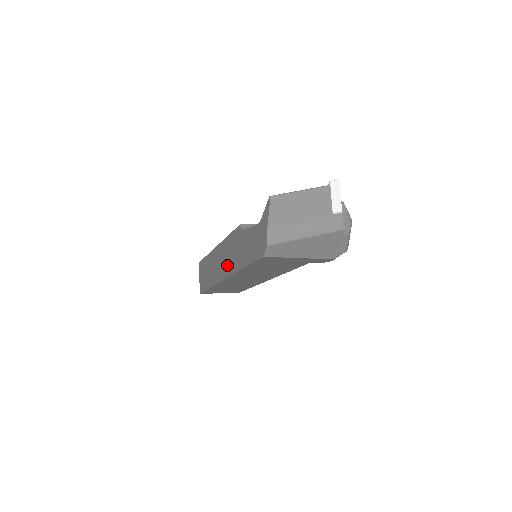
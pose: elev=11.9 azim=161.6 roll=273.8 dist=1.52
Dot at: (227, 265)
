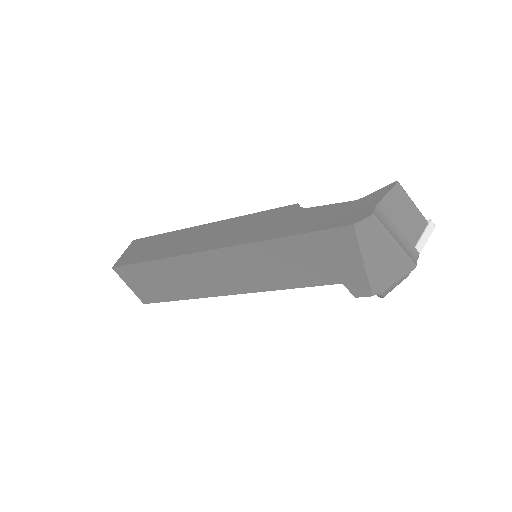
Dot at: (233, 236)
